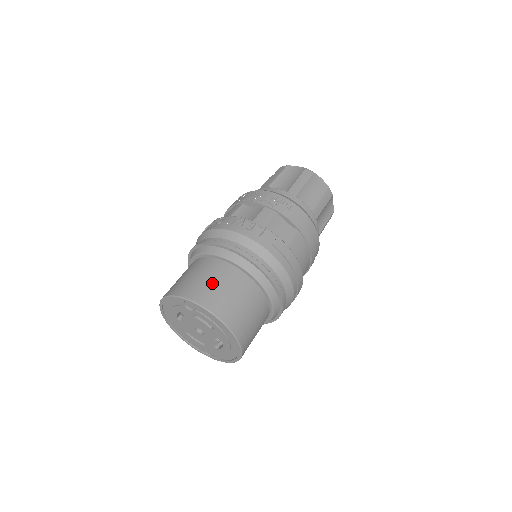
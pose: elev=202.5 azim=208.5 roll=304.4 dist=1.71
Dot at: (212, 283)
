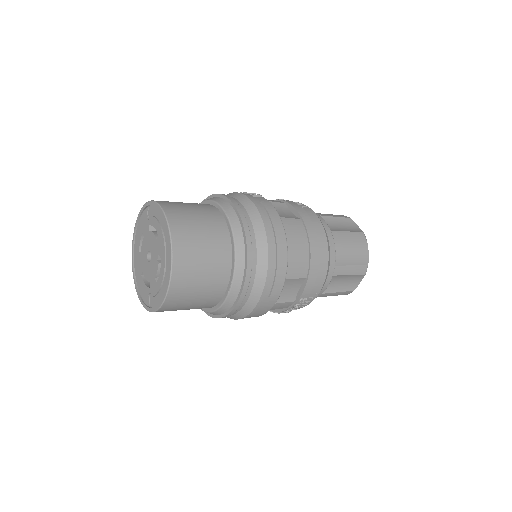
Dot at: (181, 202)
